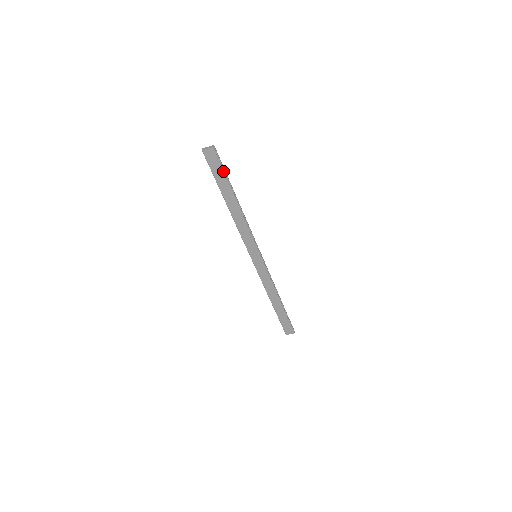
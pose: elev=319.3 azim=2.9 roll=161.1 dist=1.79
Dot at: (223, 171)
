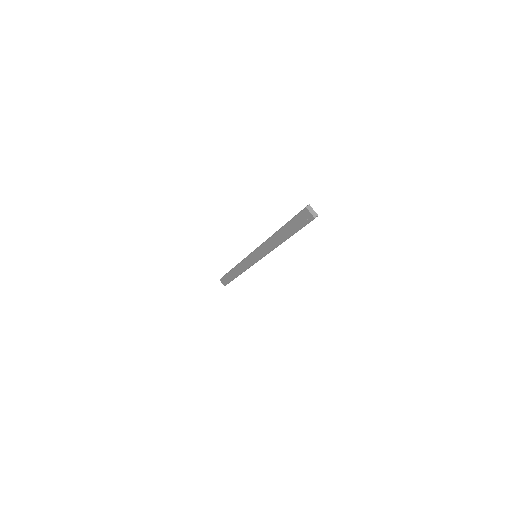
Dot at: (301, 228)
